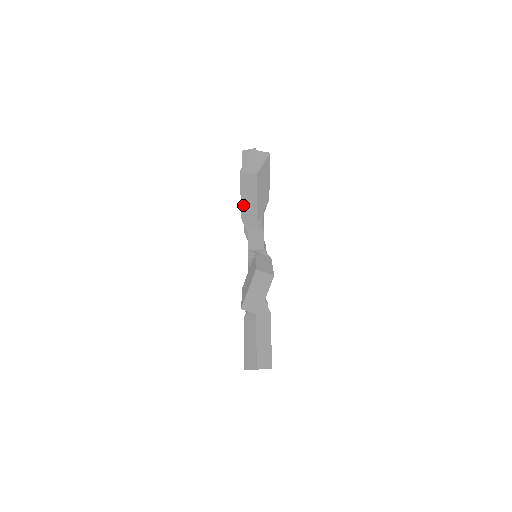
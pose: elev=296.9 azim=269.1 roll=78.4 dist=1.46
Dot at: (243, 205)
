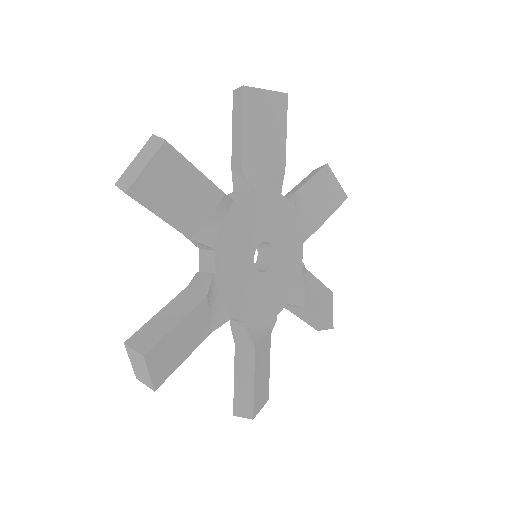
Dot at: (295, 188)
